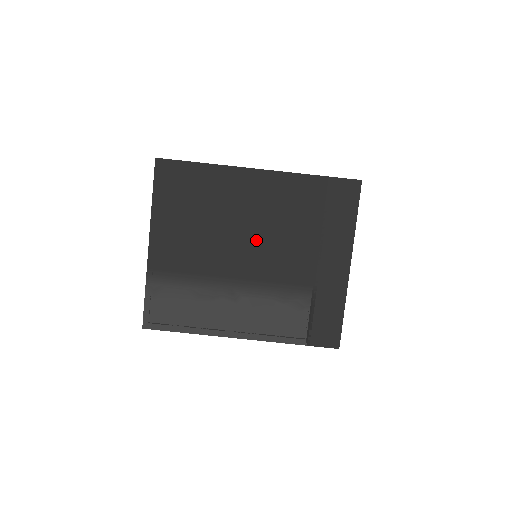
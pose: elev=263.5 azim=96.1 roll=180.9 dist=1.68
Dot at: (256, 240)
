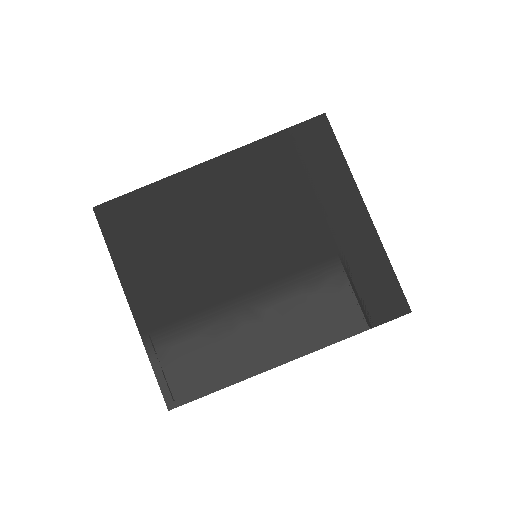
Dot at: (246, 237)
